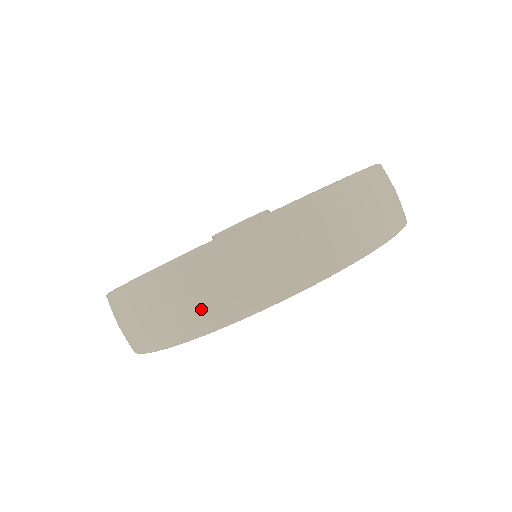
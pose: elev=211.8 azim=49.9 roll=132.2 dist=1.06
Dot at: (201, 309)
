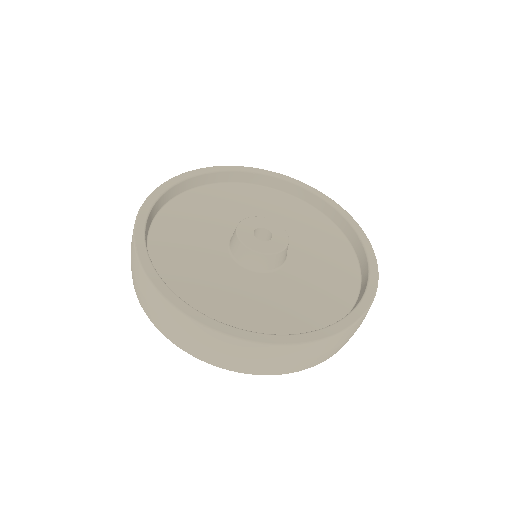
Dot at: (282, 368)
